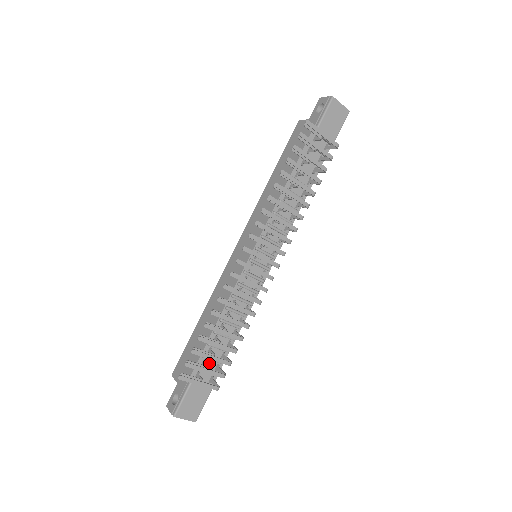
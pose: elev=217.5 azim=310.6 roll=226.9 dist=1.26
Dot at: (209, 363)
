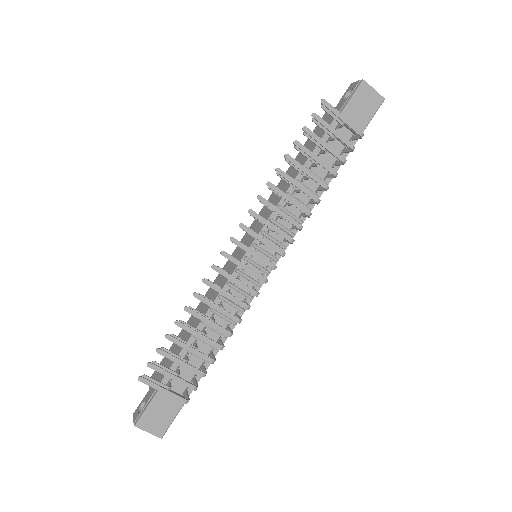
Dot at: (185, 371)
